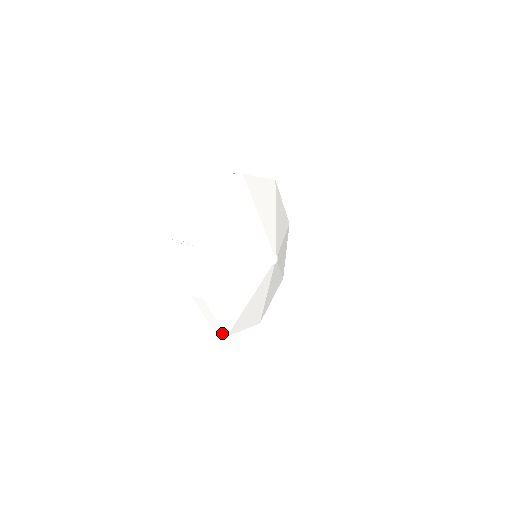
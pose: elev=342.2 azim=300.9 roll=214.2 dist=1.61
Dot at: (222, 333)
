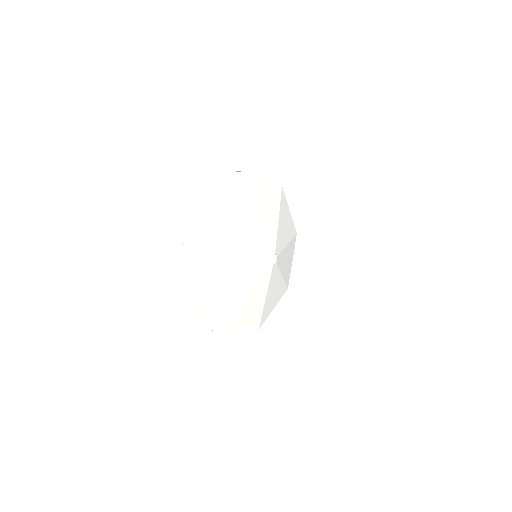
Dot at: (215, 329)
